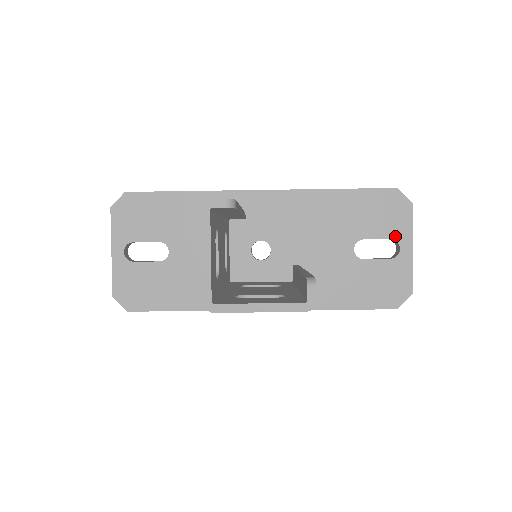
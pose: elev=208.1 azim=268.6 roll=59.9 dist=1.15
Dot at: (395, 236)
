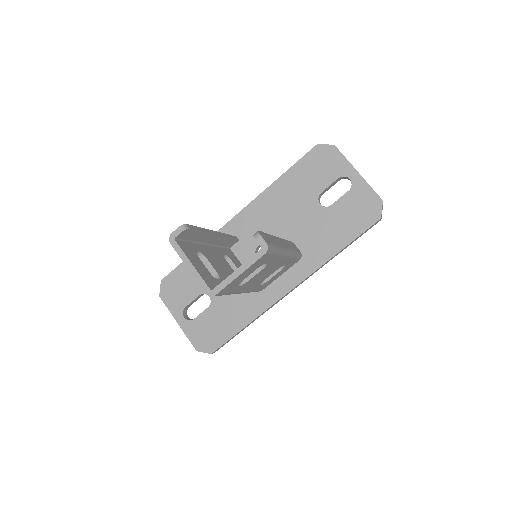
Dot at: (340, 174)
